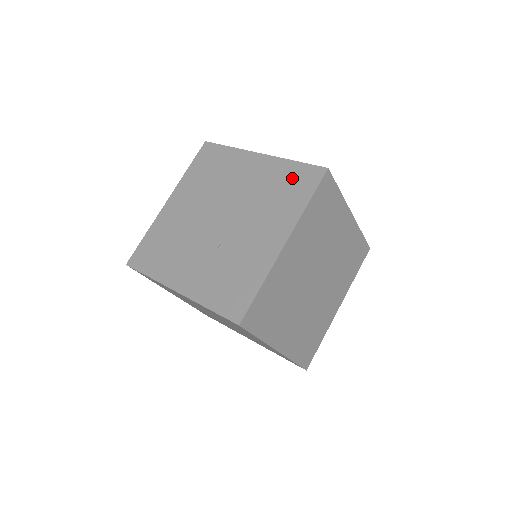
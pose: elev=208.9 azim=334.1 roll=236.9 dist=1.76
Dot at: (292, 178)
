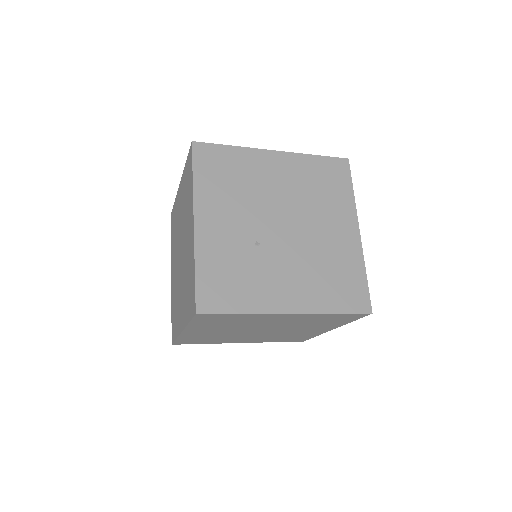
Dot at: (350, 282)
